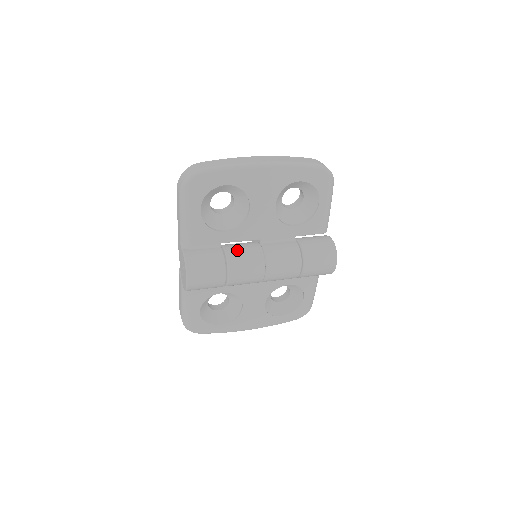
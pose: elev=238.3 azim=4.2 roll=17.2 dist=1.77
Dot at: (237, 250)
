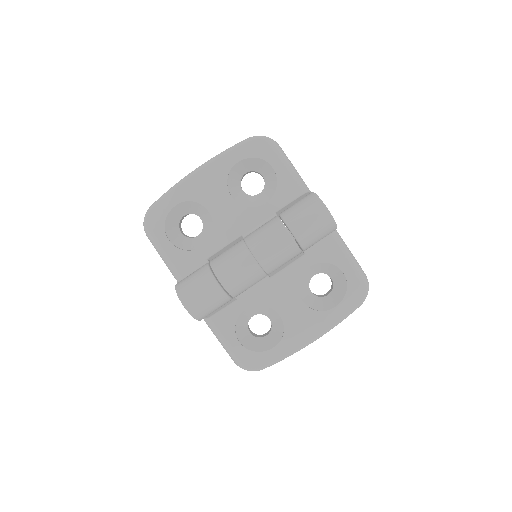
Dot at: (220, 255)
